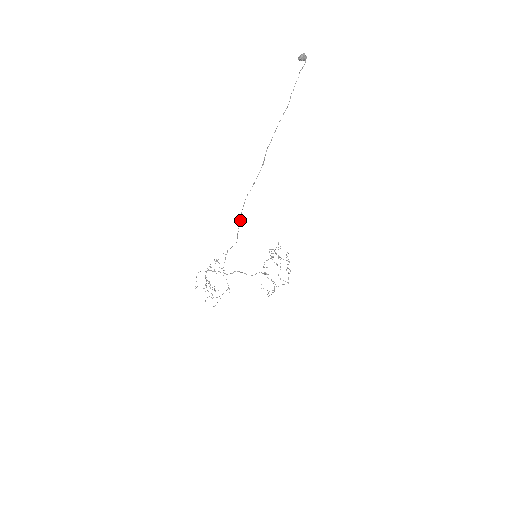
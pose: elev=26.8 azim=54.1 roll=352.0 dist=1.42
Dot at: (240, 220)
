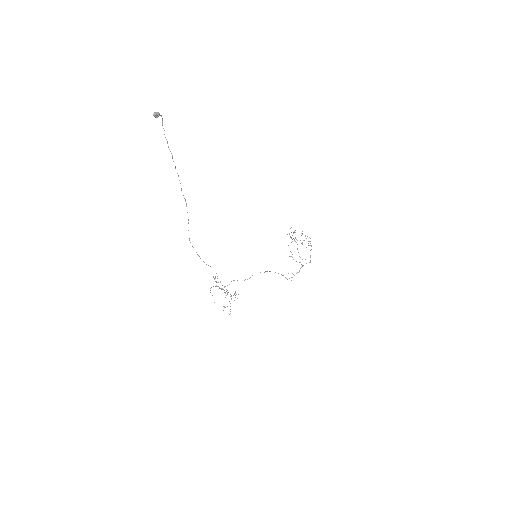
Dot at: occluded
